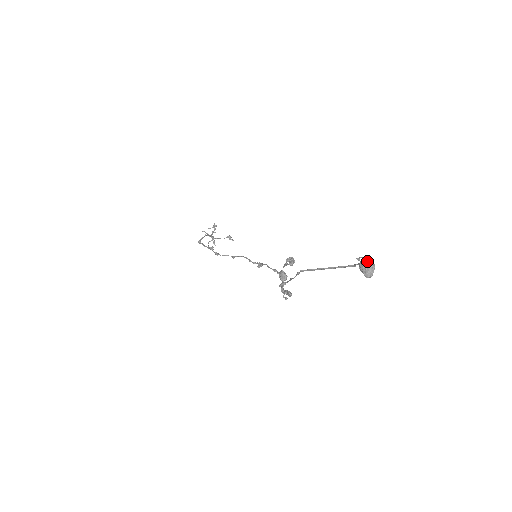
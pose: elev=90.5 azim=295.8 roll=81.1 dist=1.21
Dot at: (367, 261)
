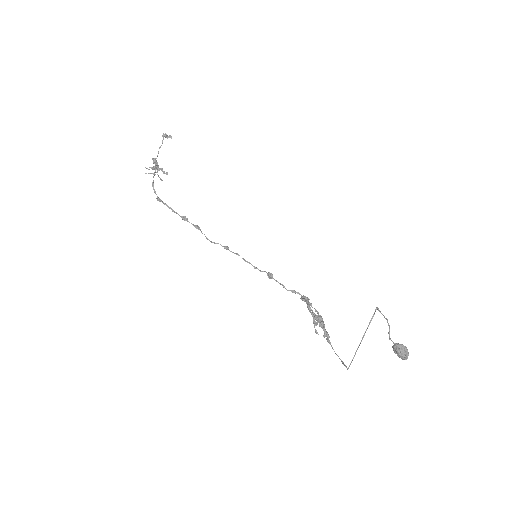
Dot at: (401, 353)
